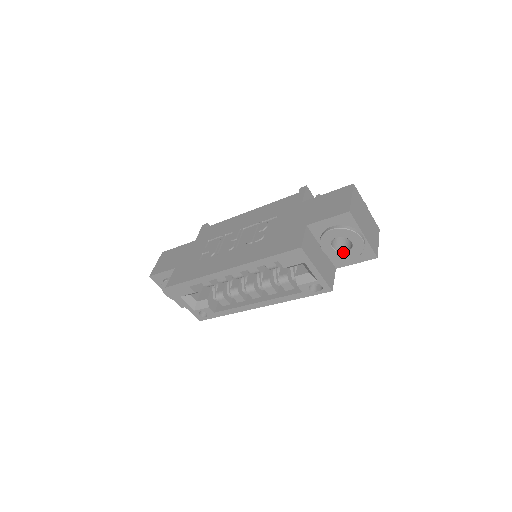
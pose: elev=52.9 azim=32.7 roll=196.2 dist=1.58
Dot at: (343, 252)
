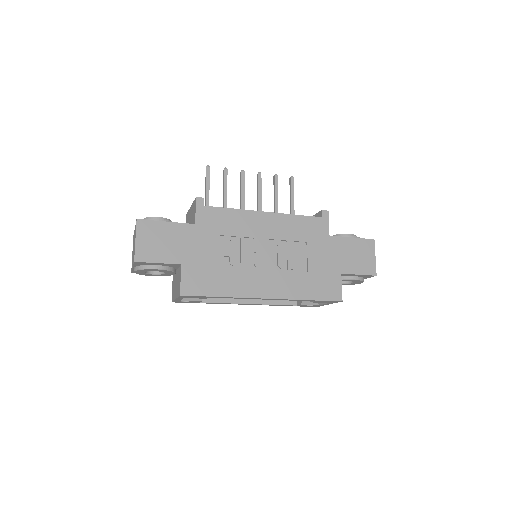
Dot at: occluded
